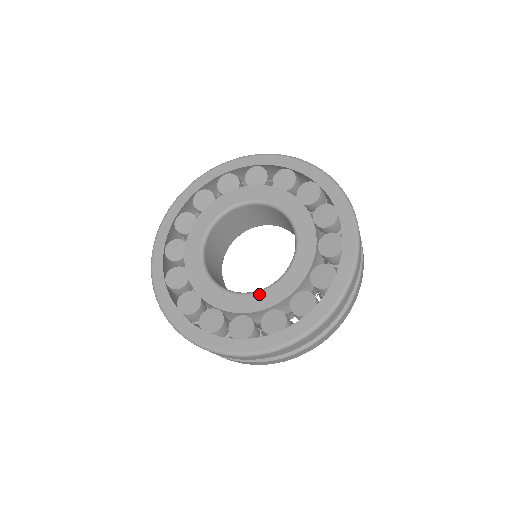
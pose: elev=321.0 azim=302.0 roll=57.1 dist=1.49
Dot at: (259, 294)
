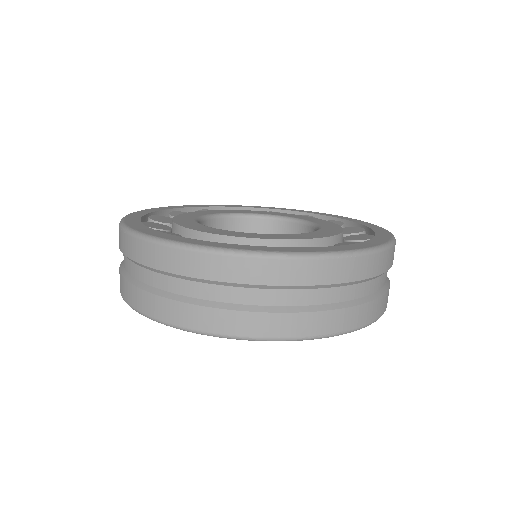
Dot at: (314, 232)
